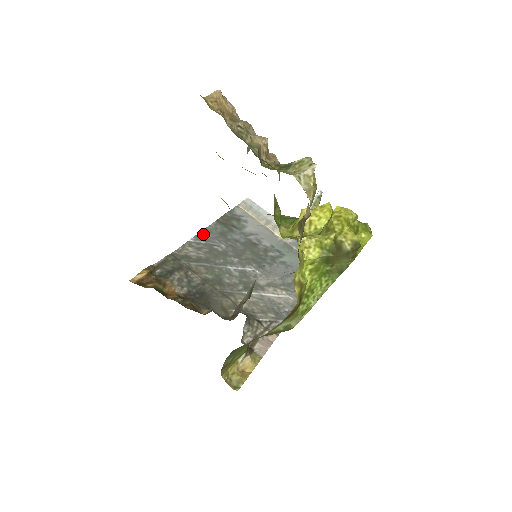
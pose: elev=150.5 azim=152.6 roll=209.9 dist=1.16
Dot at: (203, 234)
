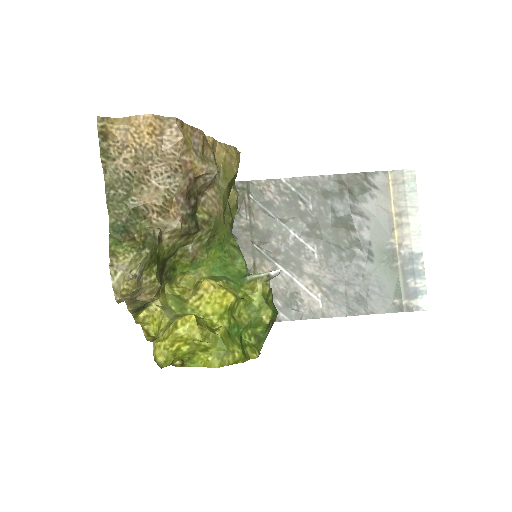
Dot at: (303, 181)
